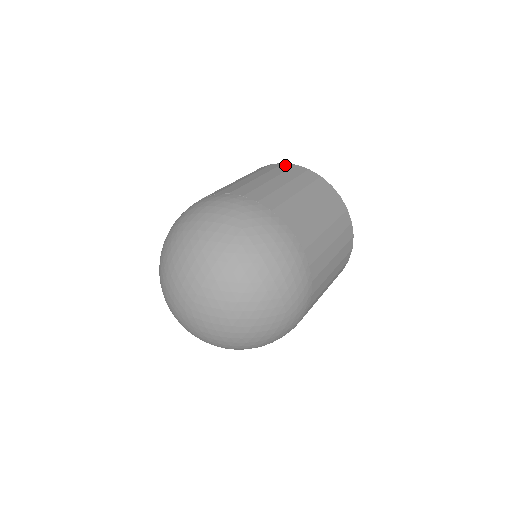
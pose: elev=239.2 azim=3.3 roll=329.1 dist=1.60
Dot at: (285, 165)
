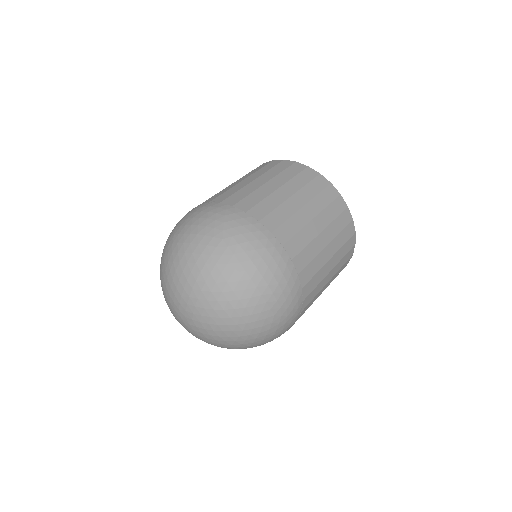
Dot at: (347, 215)
